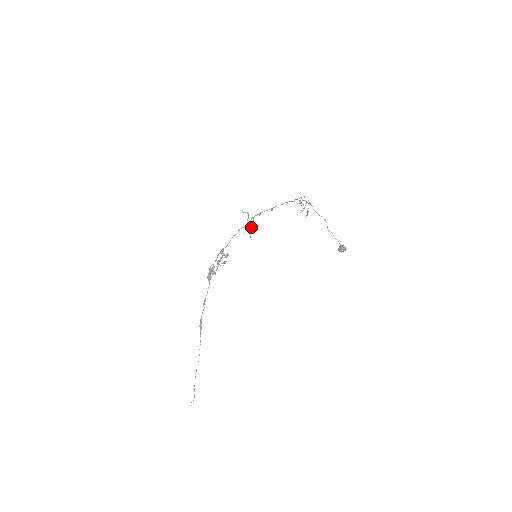
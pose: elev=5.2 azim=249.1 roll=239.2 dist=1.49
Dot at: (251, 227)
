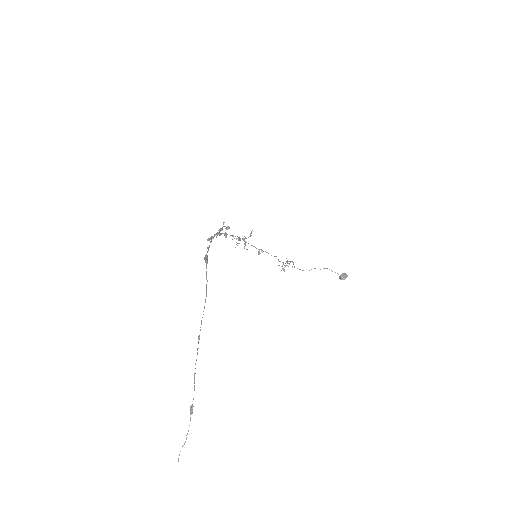
Dot at: (244, 239)
